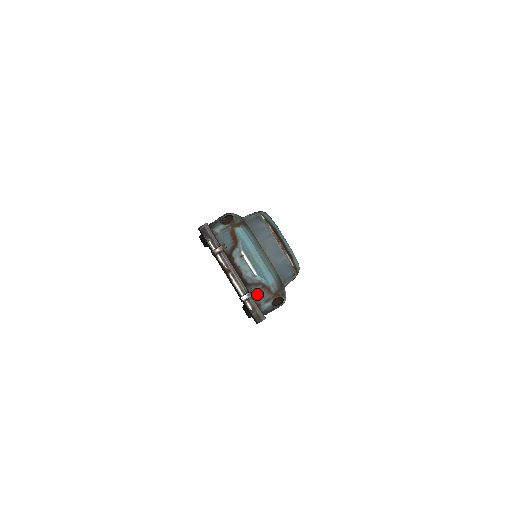
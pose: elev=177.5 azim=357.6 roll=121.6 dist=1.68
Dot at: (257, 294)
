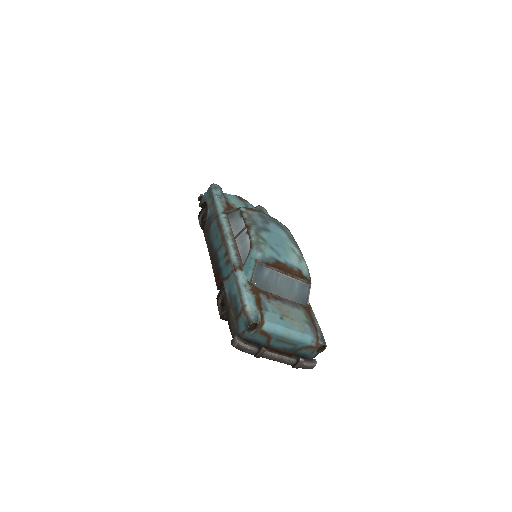
Dot at: (303, 354)
